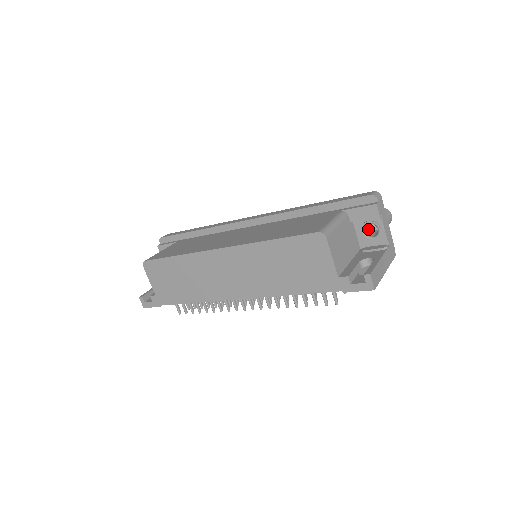
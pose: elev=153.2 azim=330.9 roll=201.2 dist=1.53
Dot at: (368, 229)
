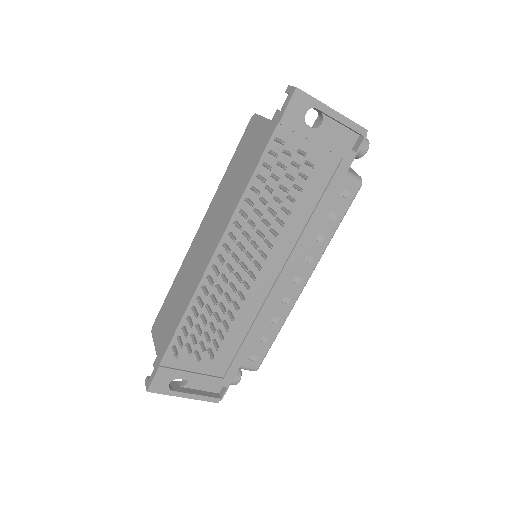
Dot at: occluded
